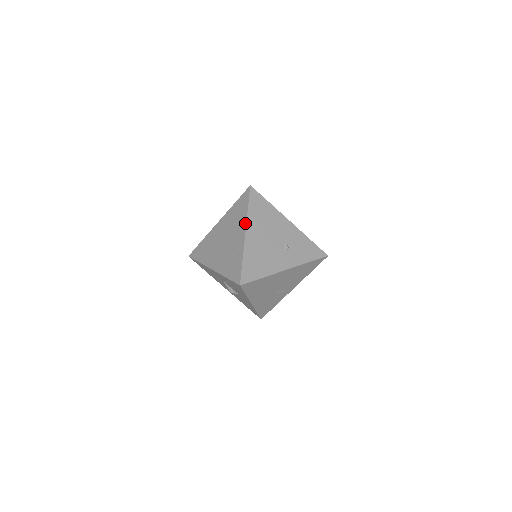
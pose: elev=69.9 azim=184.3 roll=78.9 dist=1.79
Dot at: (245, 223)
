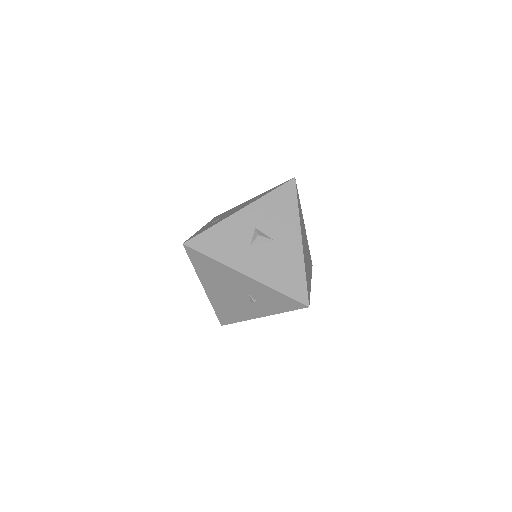
Dot at: (199, 279)
